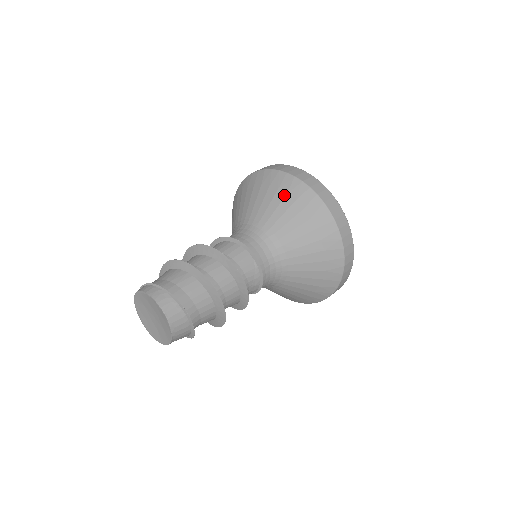
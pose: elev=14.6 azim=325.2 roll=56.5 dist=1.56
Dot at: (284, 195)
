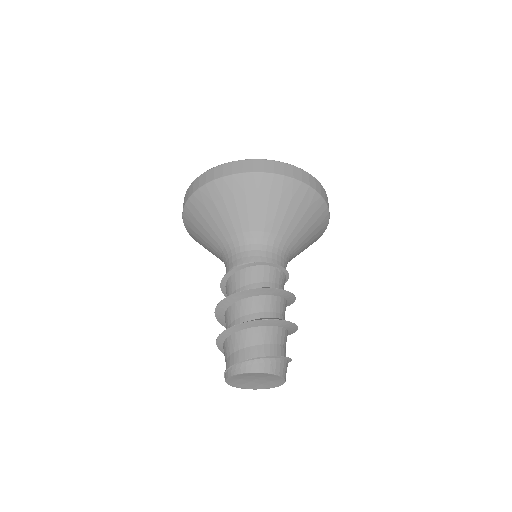
Dot at: (255, 195)
